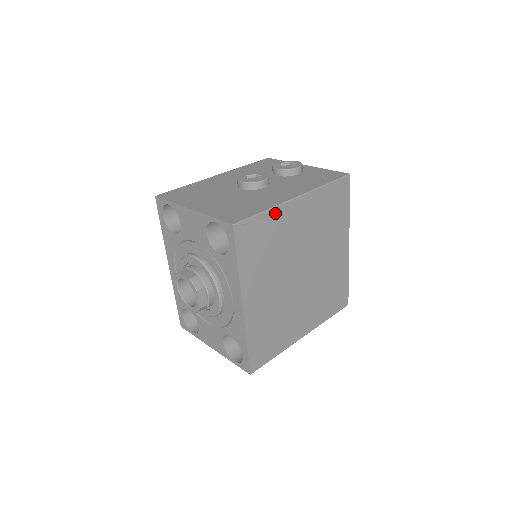
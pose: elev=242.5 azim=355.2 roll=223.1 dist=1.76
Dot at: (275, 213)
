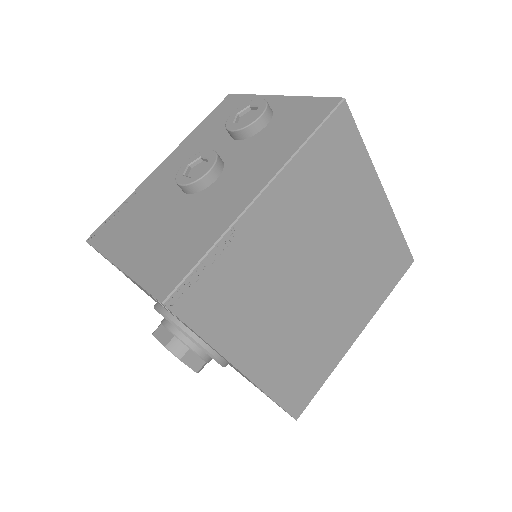
Dot at: (230, 241)
